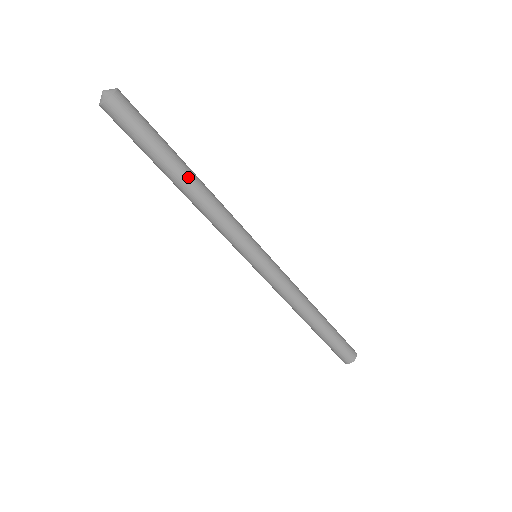
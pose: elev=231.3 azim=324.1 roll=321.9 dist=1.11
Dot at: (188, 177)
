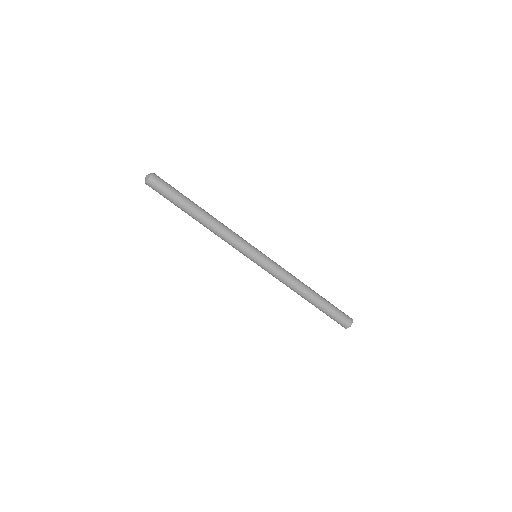
Dot at: (197, 216)
